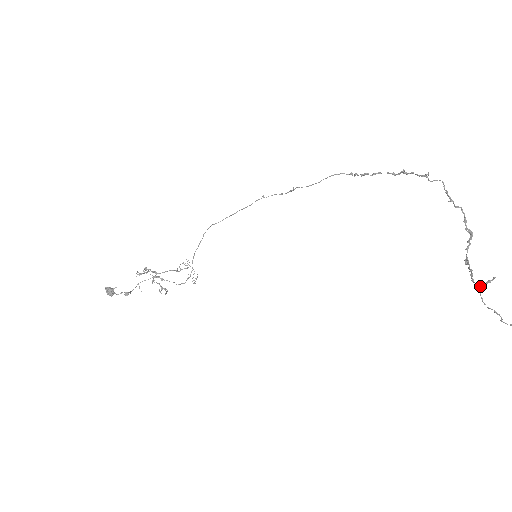
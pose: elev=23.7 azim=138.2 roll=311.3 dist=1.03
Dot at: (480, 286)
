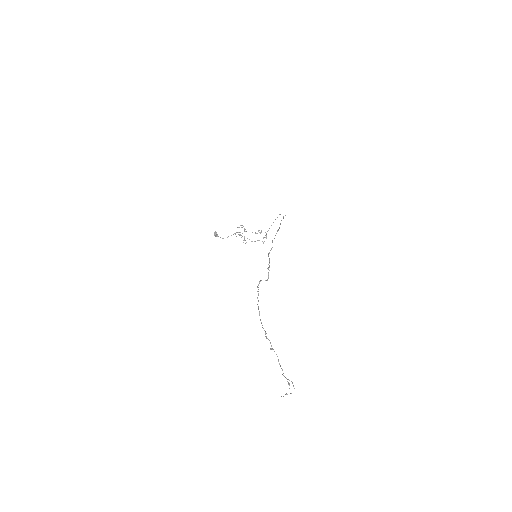
Dot at: occluded
